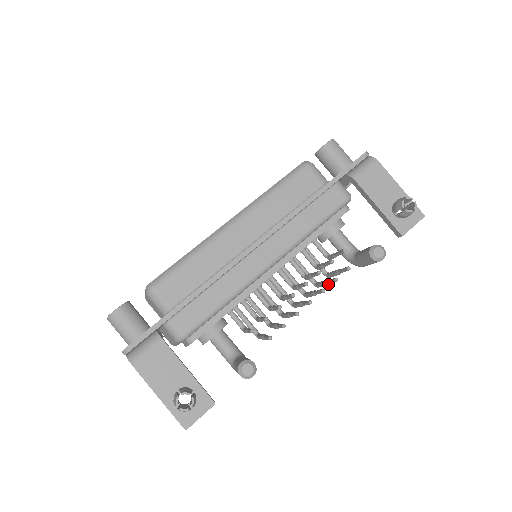
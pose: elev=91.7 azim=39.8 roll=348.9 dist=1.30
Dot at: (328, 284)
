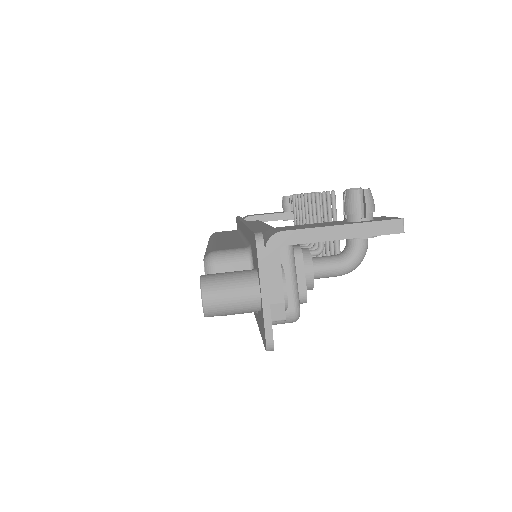
Dot at: occluded
